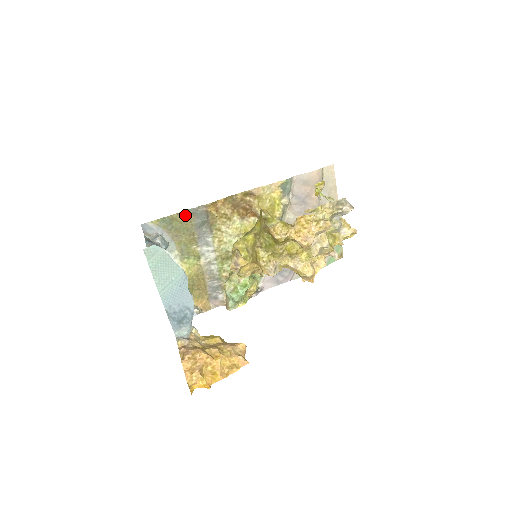
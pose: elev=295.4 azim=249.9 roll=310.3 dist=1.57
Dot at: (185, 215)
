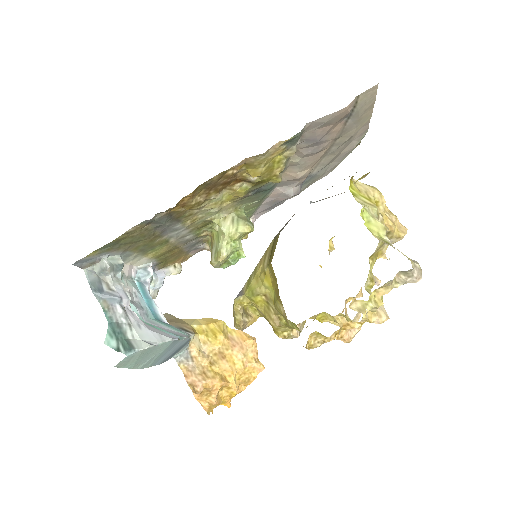
Dot at: (135, 229)
